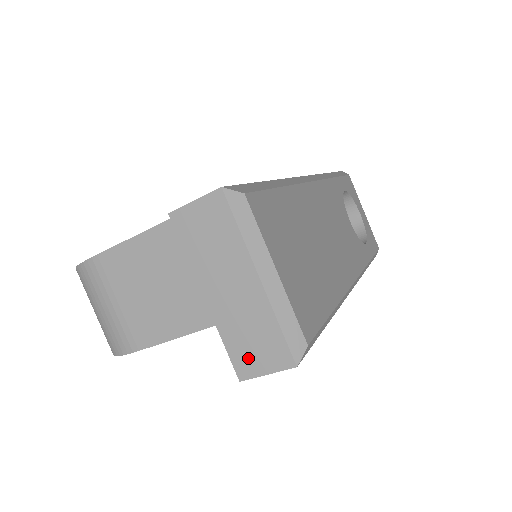
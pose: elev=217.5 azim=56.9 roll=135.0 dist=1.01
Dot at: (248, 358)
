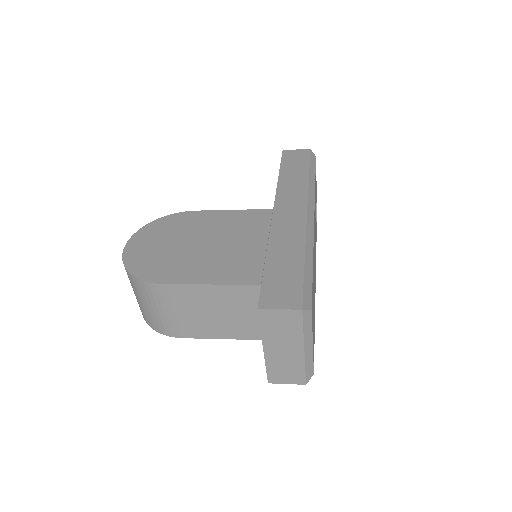
Dot at: (279, 376)
